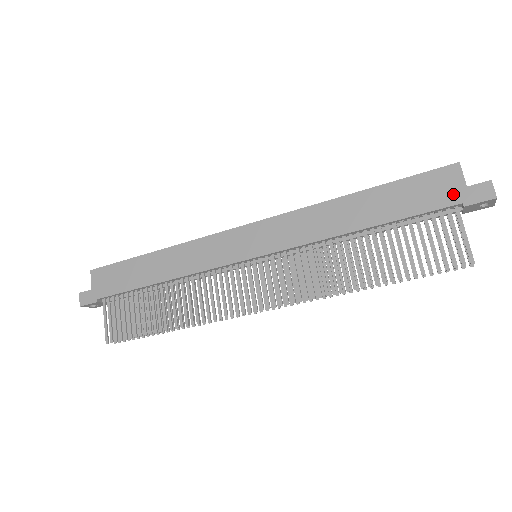
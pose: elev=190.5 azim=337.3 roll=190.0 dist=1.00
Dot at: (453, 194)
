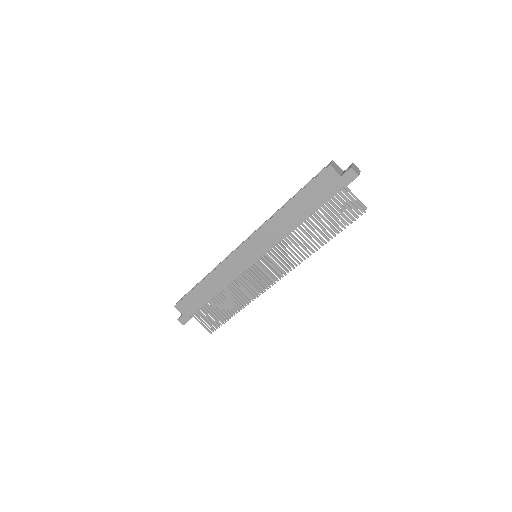
Dot at: (336, 183)
